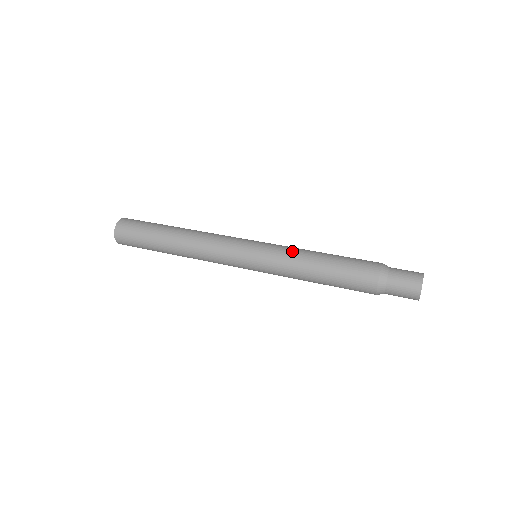
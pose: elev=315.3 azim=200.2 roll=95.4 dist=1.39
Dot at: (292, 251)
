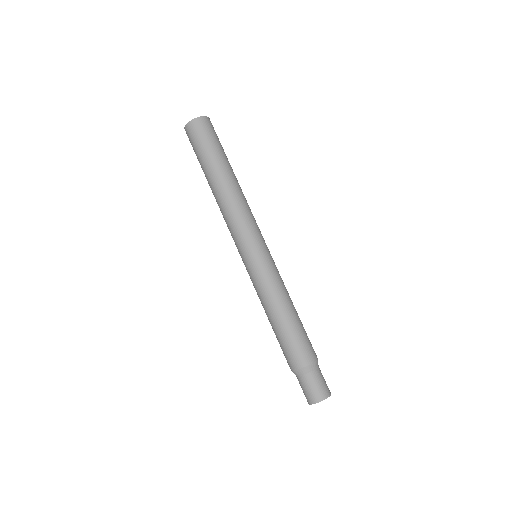
Dot at: (276, 286)
